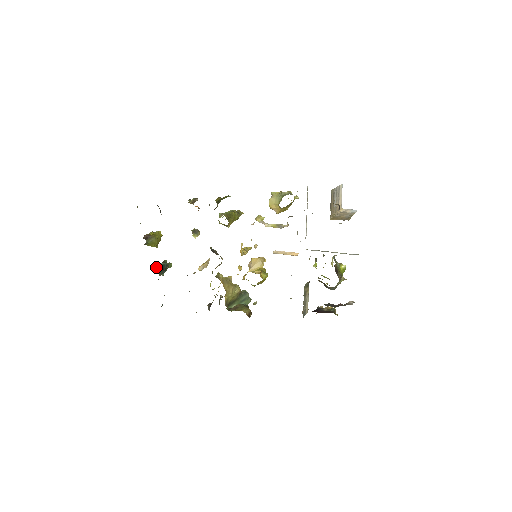
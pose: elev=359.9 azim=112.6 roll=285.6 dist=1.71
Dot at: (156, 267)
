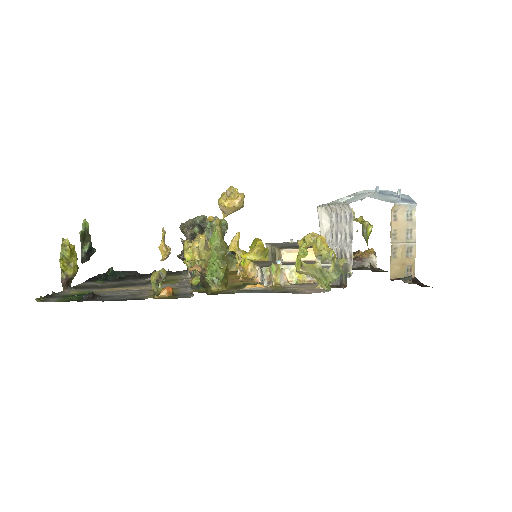
Dot at: (84, 262)
